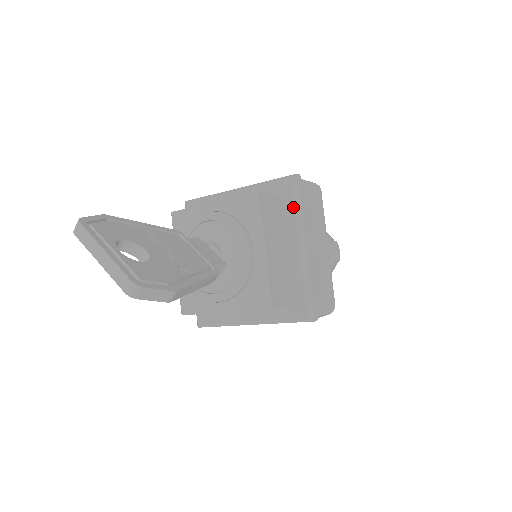
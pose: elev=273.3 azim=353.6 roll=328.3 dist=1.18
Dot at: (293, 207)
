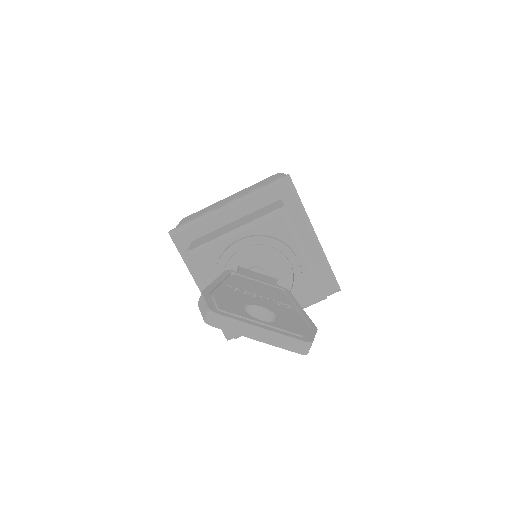
Dot at: (297, 205)
